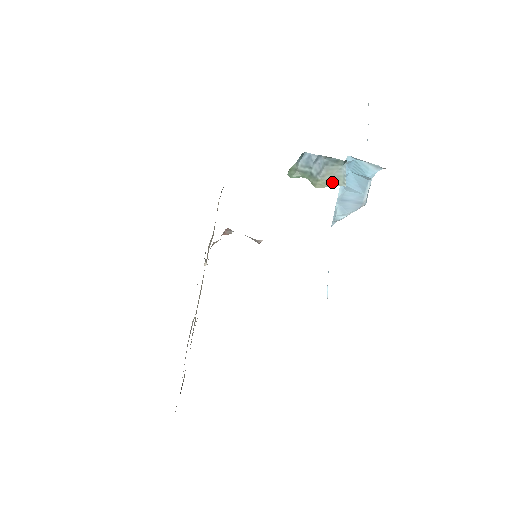
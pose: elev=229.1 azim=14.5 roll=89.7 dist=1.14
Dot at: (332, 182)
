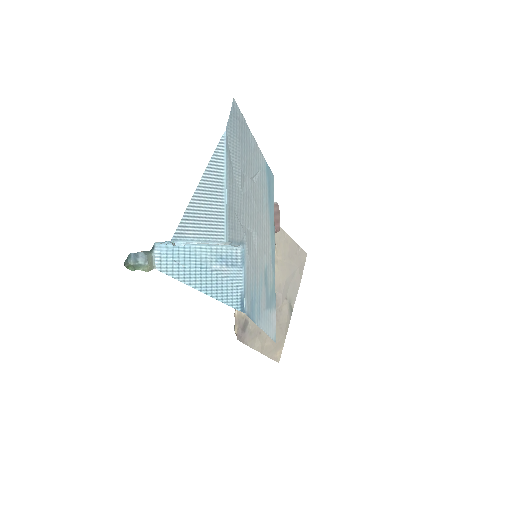
Dot at: (151, 266)
